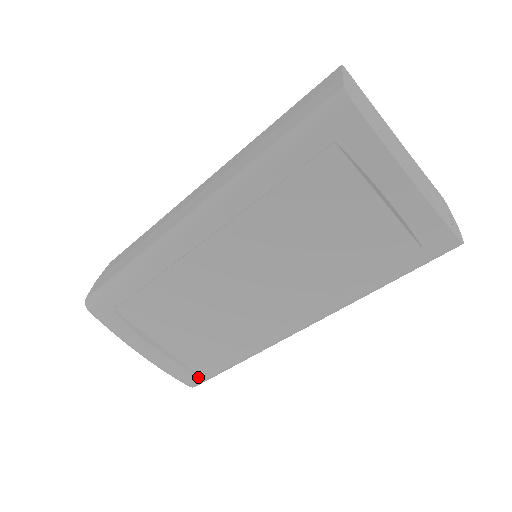
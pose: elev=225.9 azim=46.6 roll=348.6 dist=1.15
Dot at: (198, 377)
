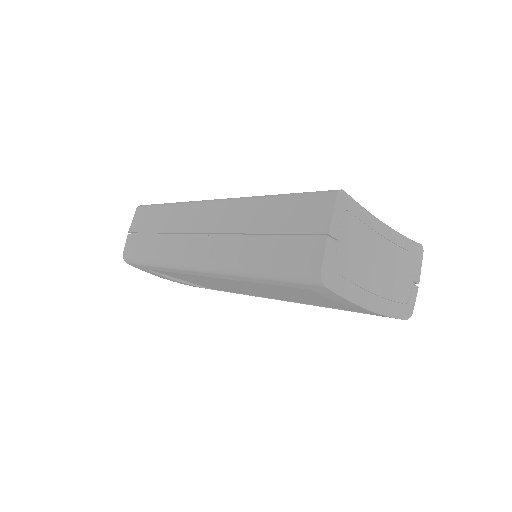
Dot at: occluded
